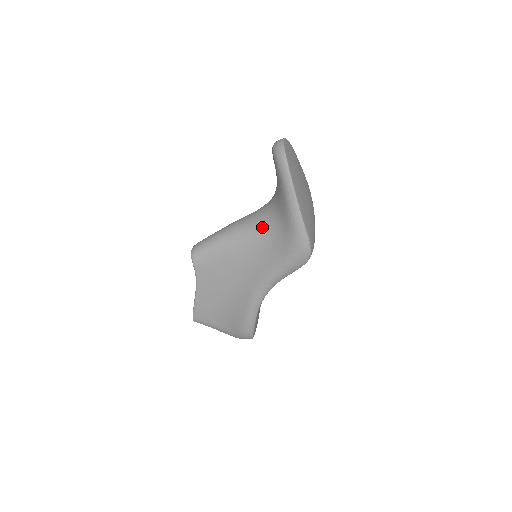
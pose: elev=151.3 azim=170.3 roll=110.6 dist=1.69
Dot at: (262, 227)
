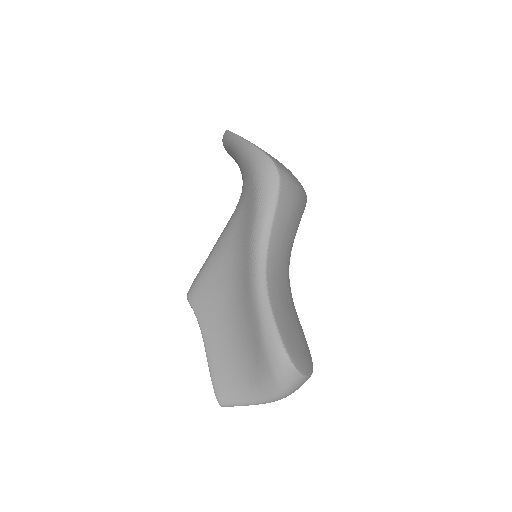
Dot at: (237, 205)
